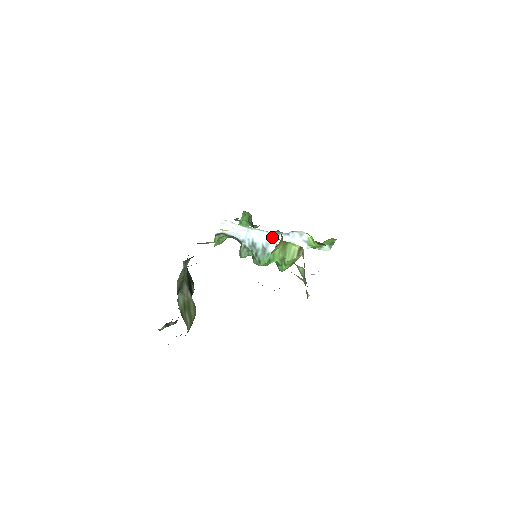
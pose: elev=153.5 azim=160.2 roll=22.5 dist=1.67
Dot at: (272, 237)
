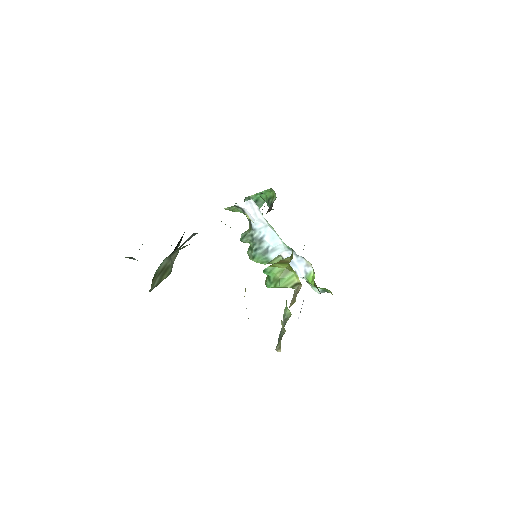
Dot at: (282, 247)
